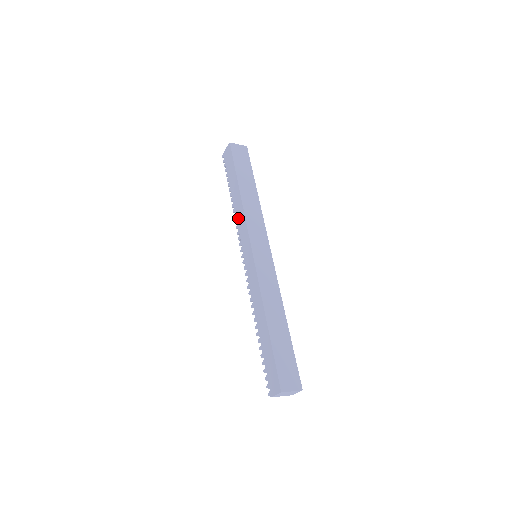
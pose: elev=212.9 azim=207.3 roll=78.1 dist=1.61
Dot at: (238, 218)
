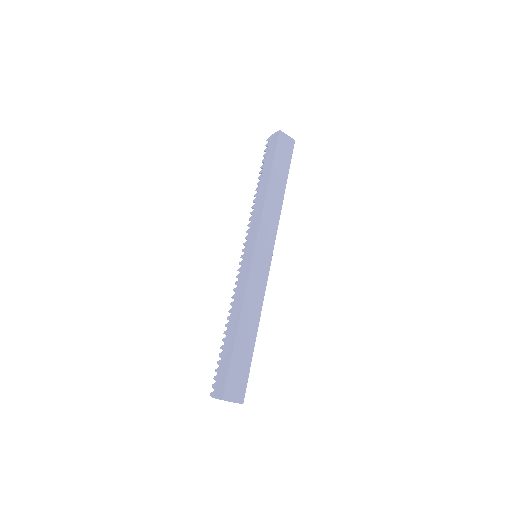
Dot at: (255, 211)
